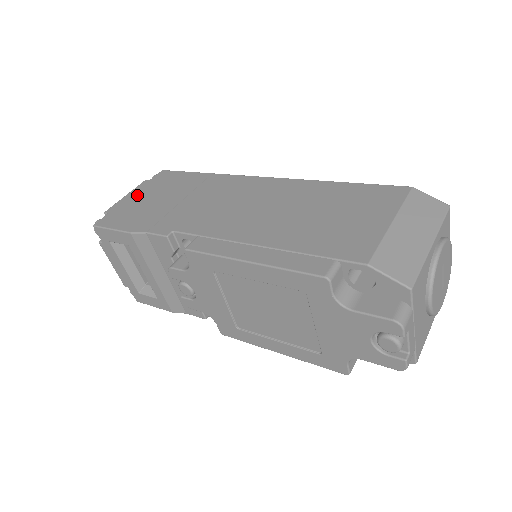
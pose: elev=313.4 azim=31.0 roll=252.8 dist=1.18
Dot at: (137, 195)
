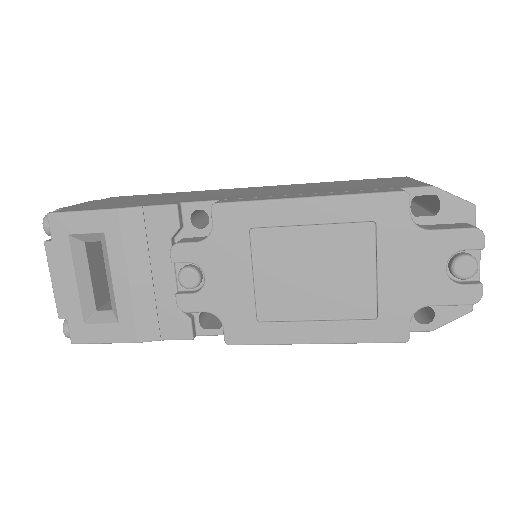
Dot at: (95, 202)
